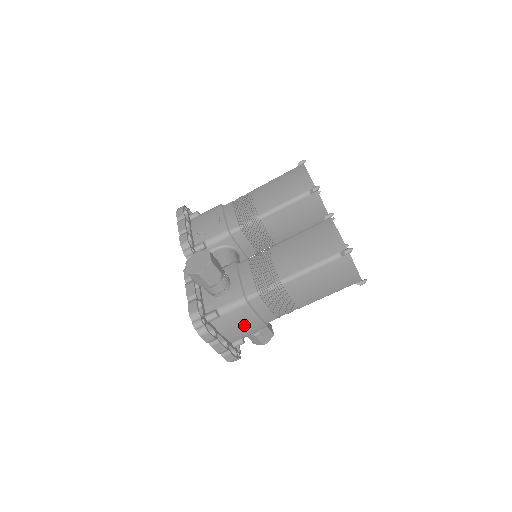
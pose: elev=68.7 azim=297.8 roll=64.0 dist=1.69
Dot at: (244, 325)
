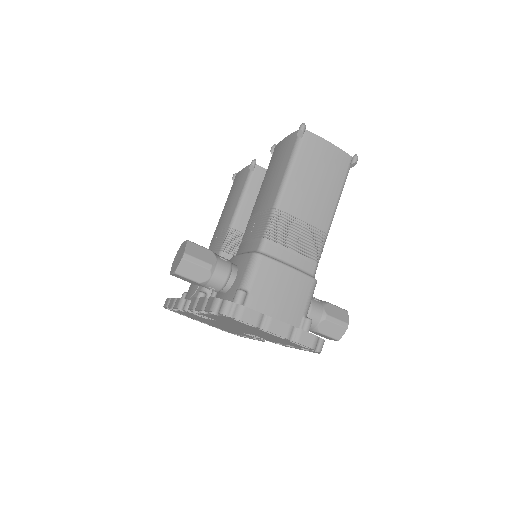
Dot at: (286, 290)
